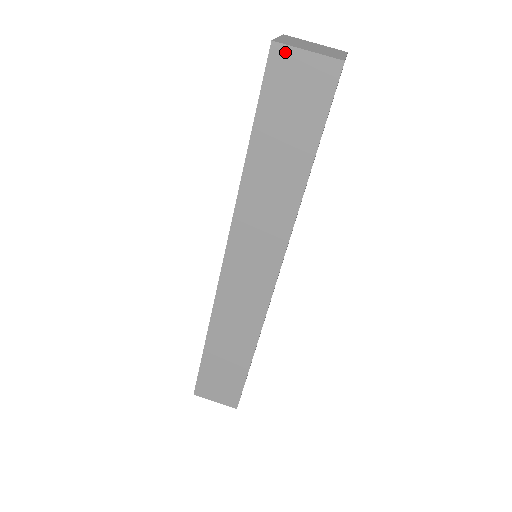
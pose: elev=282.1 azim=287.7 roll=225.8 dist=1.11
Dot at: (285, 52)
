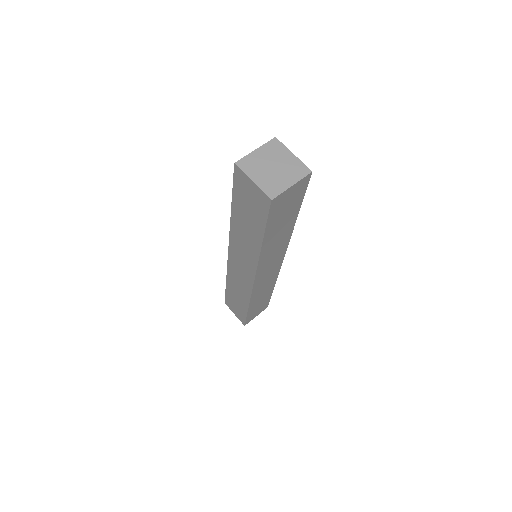
Dot at: (280, 197)
